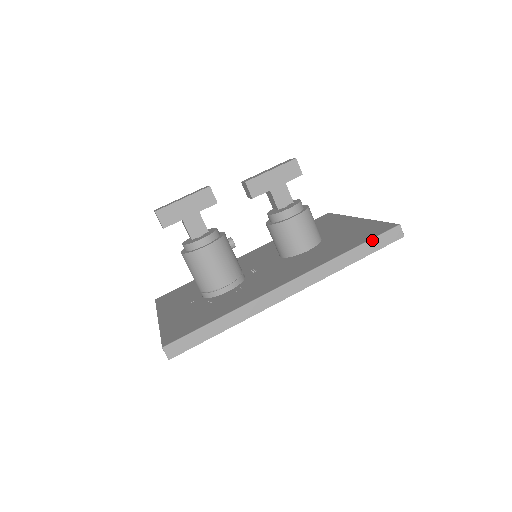
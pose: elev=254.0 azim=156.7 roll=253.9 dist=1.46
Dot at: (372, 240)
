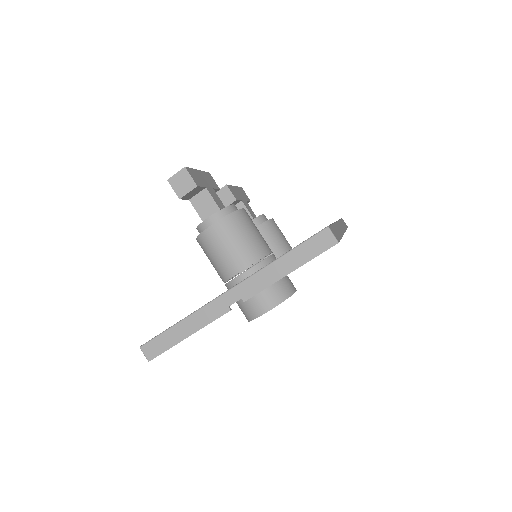
Dot at: occluded
